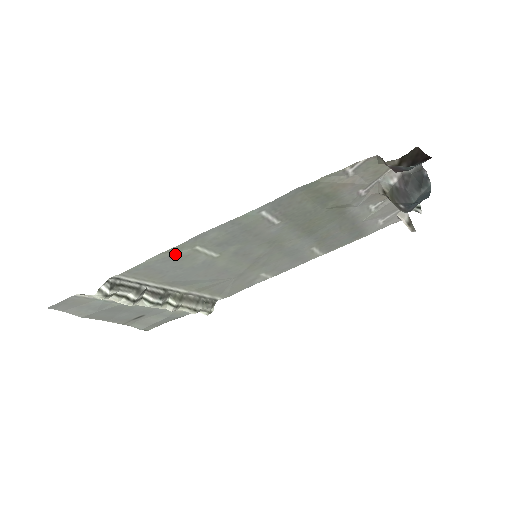
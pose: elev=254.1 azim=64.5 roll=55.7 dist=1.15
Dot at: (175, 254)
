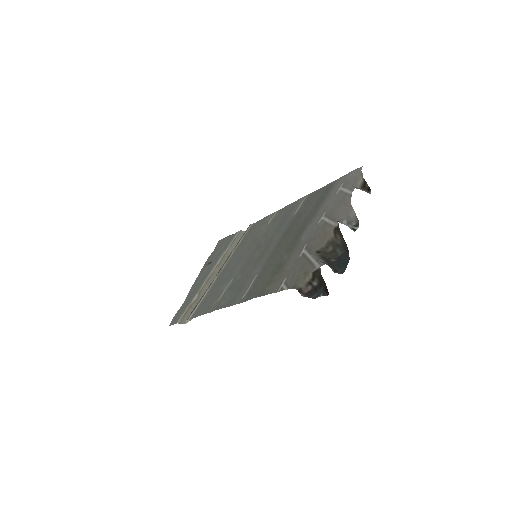
Dot at: (210, 306)
